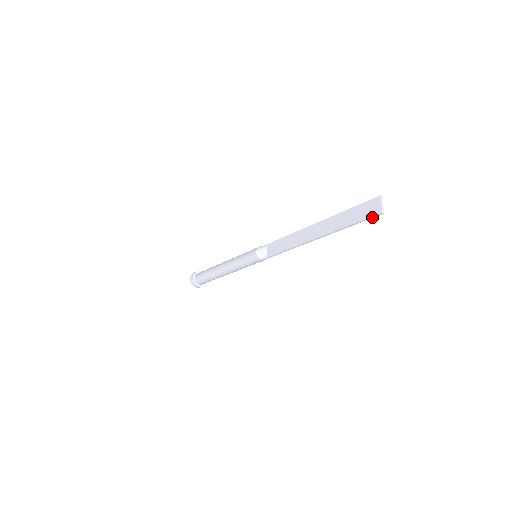
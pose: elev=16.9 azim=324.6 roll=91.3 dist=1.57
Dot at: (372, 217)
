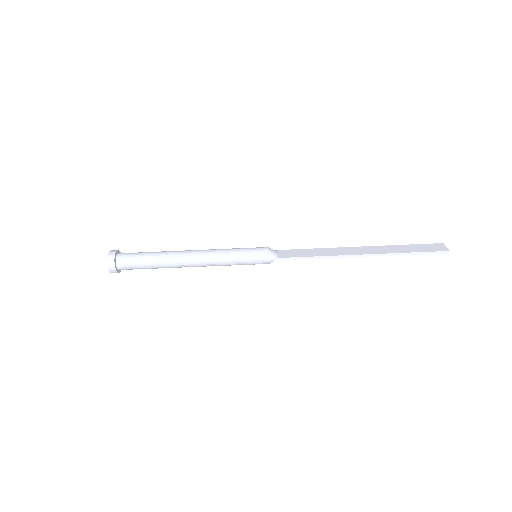
Dot at: (437, 252)
